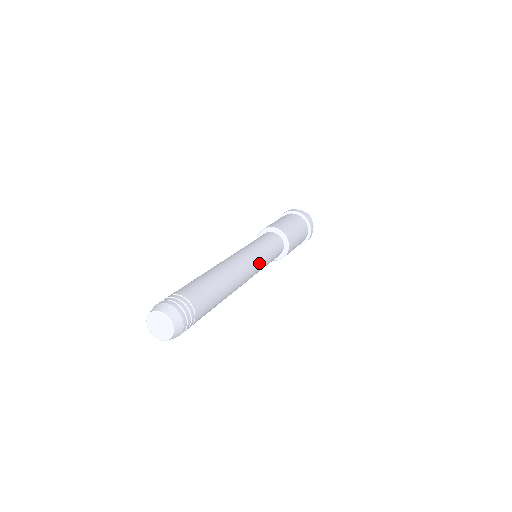
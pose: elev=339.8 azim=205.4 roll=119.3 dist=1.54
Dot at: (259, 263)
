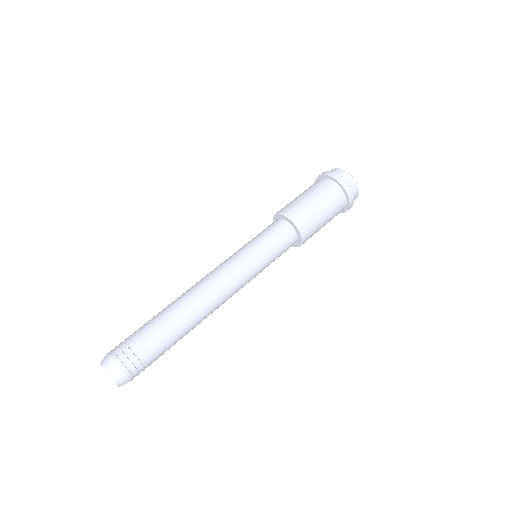
Dot at: (248, 282)
